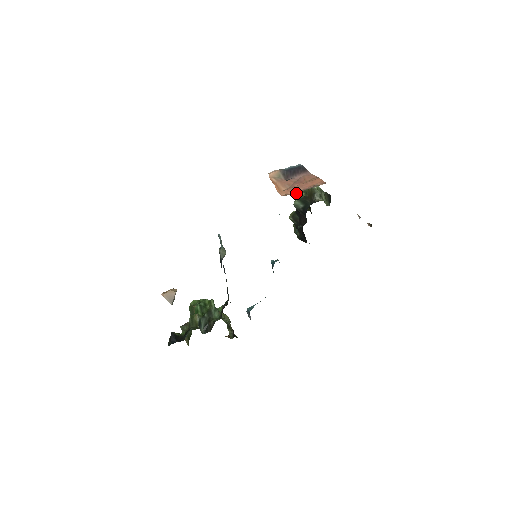
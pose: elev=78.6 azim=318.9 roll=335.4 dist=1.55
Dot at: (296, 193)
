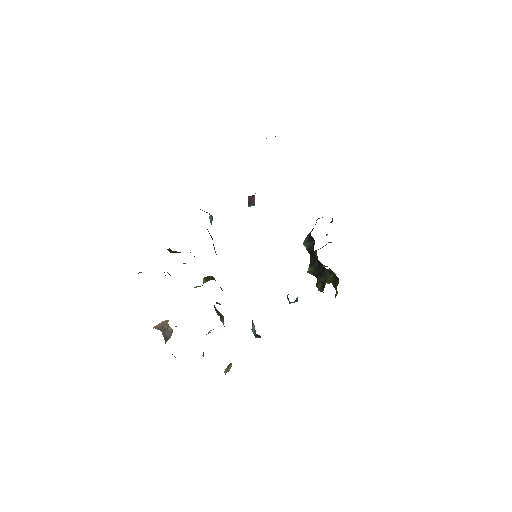
Dot at: occluded
